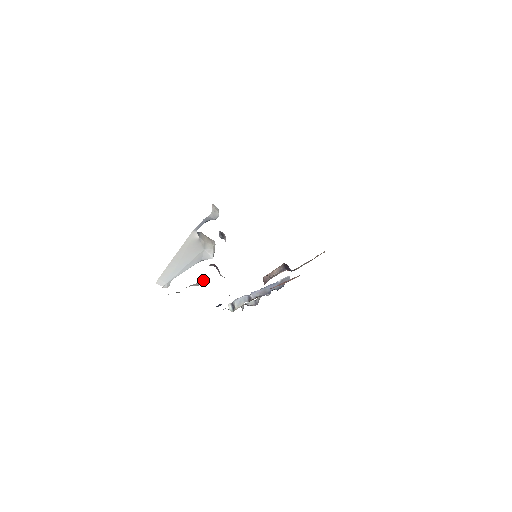
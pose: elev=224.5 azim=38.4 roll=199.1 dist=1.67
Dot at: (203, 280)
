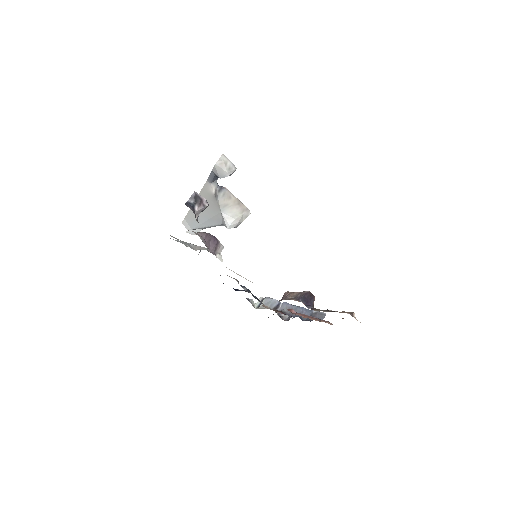
Dot at: occluded
